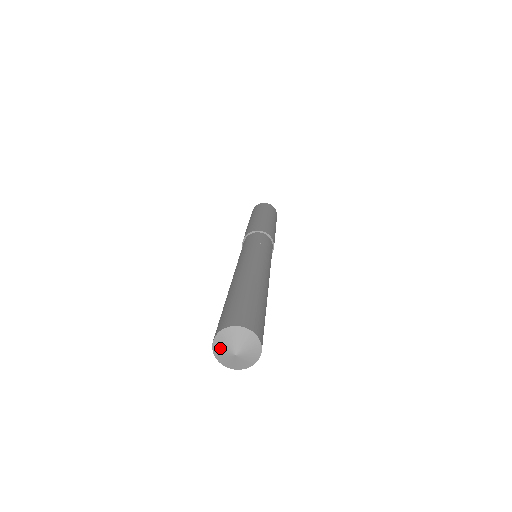
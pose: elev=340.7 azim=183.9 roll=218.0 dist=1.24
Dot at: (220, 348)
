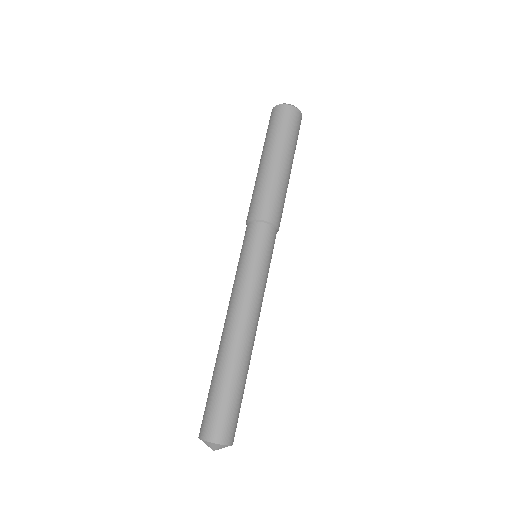
Dot at: (210, 445)
